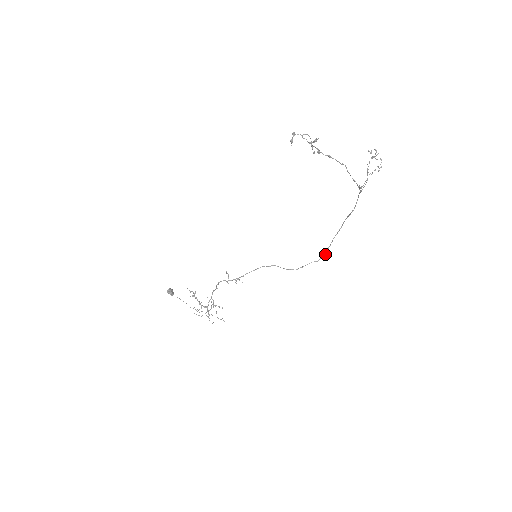
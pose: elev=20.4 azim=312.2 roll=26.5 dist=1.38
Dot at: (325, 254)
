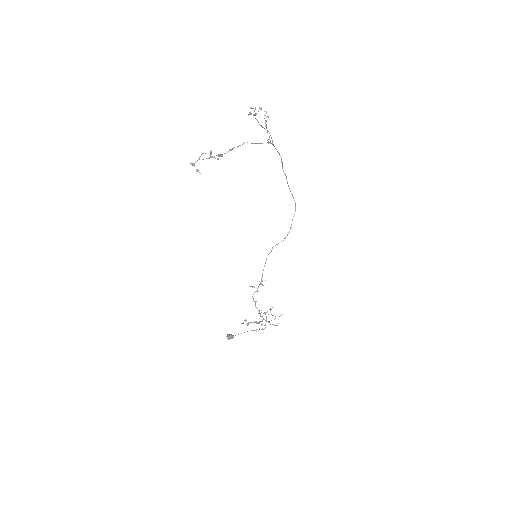
Dot at: (295, 203)
